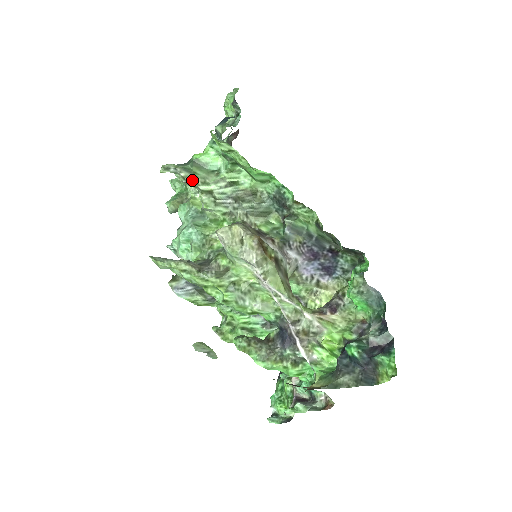
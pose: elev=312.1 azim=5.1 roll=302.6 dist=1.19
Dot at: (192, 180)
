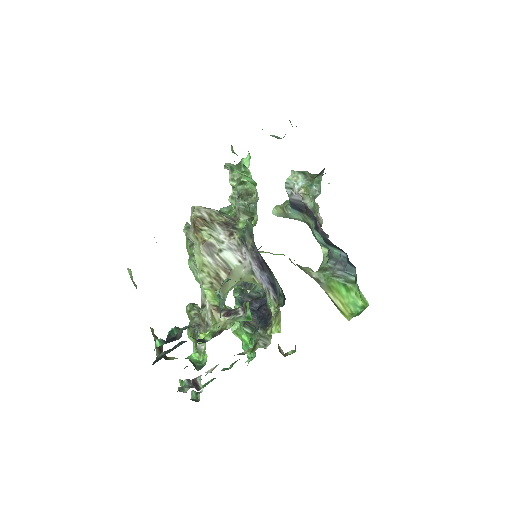
Dot at: (230, 176)
